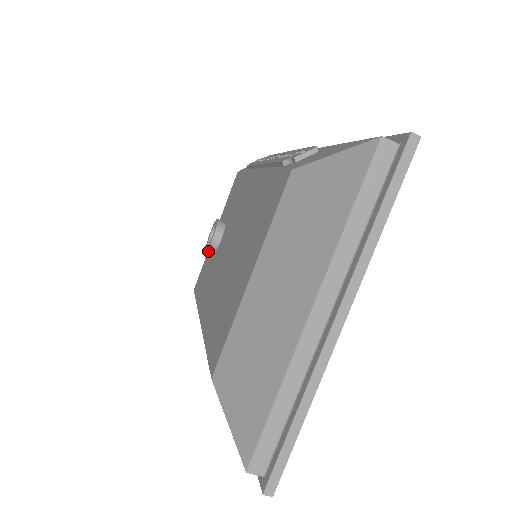
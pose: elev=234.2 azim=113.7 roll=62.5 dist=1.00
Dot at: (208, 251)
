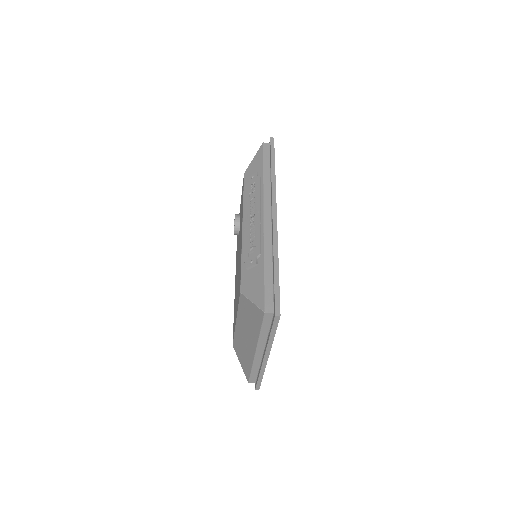
Dot at: occluded
